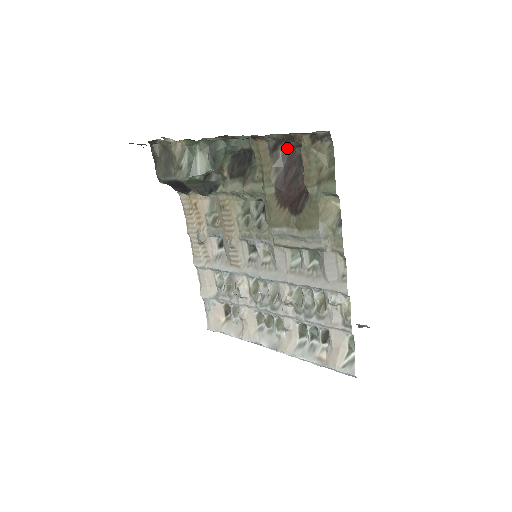
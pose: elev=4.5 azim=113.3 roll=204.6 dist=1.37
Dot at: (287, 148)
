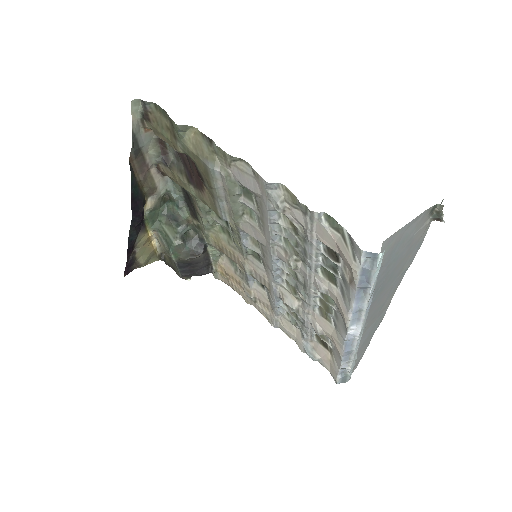
Dot at: (173, 151)
